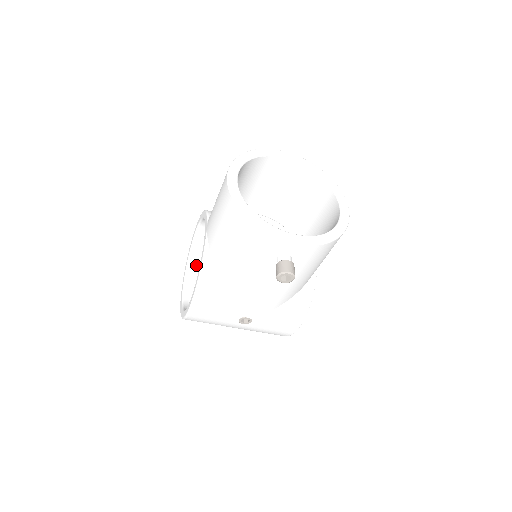
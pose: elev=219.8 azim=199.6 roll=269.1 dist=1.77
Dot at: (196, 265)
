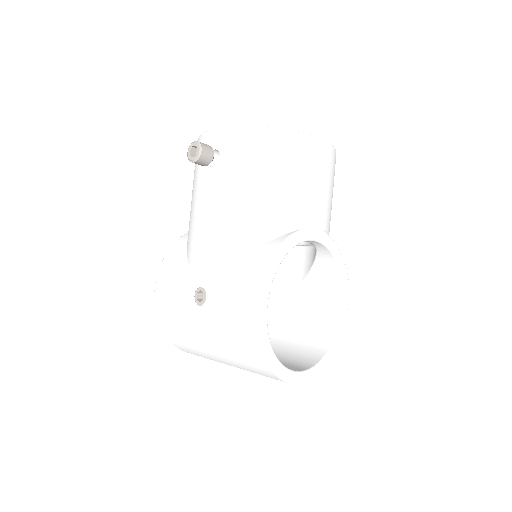
Dot at: occluded
